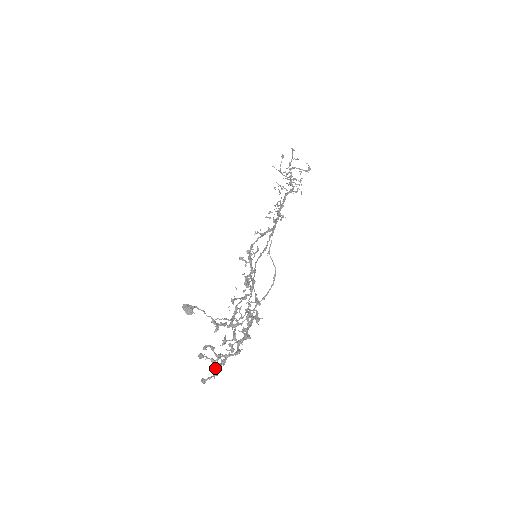
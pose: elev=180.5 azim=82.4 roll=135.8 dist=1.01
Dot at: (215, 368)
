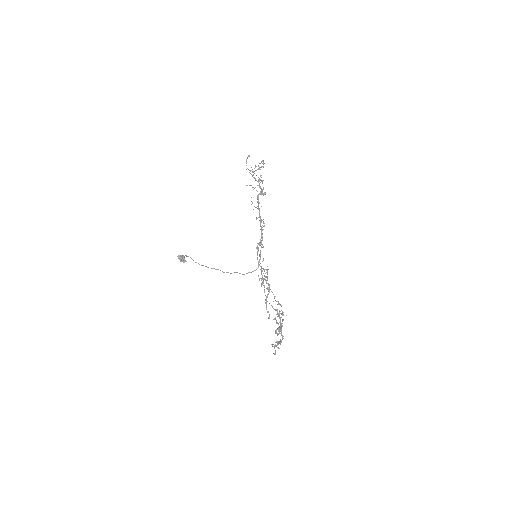
Dot at: (272, 344)
